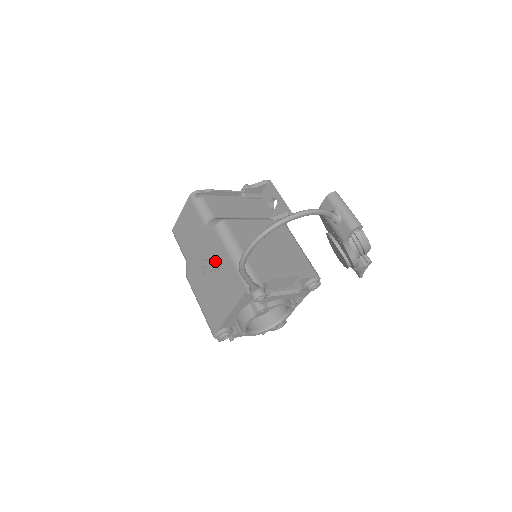
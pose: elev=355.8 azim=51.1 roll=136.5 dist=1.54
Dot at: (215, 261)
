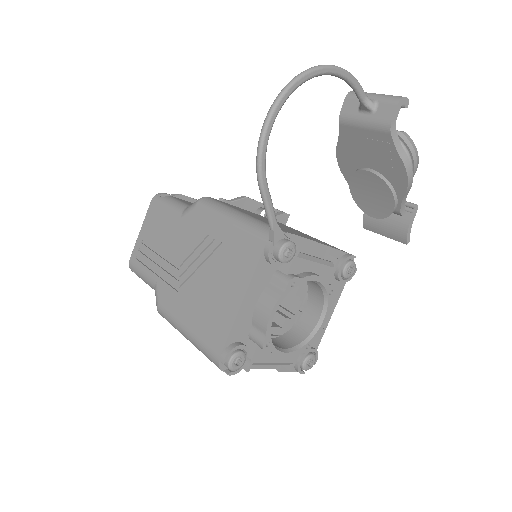
Dot at: (203, 246)
